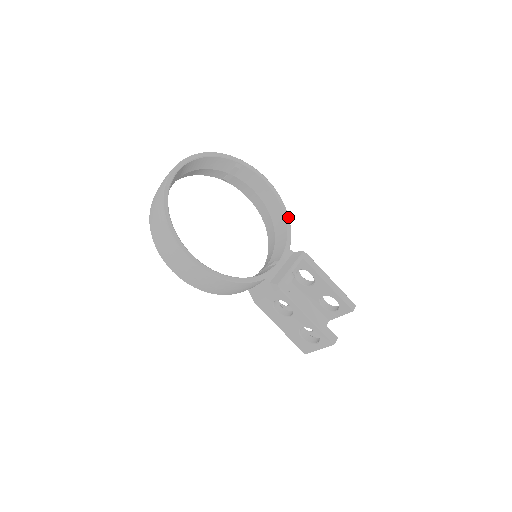
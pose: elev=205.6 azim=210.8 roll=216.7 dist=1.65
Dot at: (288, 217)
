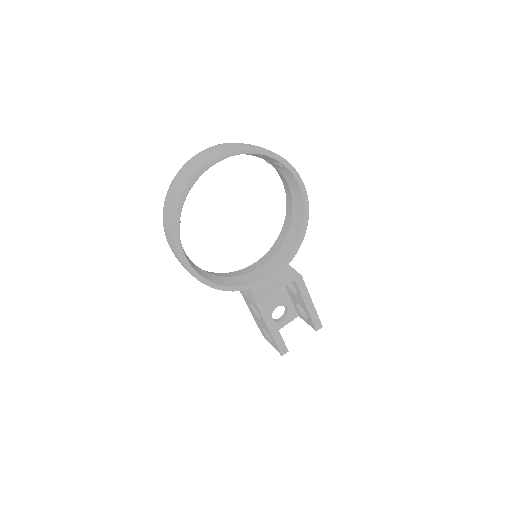
Dot at: (305, 231)
